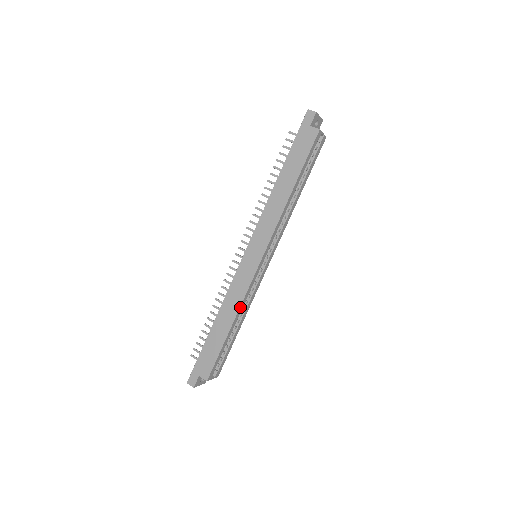
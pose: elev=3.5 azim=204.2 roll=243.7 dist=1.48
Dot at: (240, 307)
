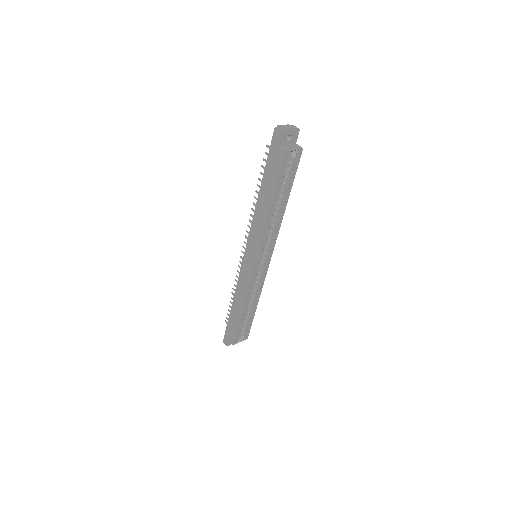
Dot at: (246, 298)
